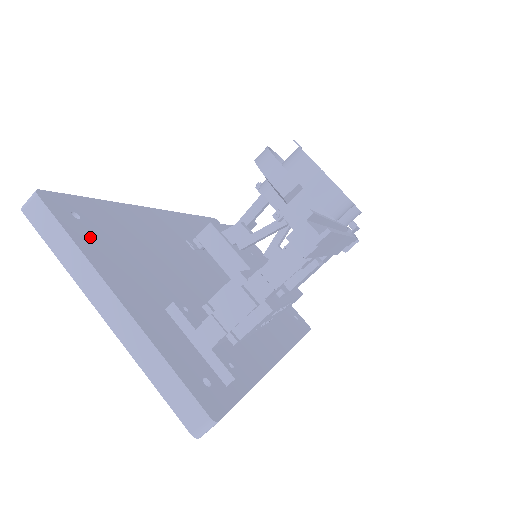
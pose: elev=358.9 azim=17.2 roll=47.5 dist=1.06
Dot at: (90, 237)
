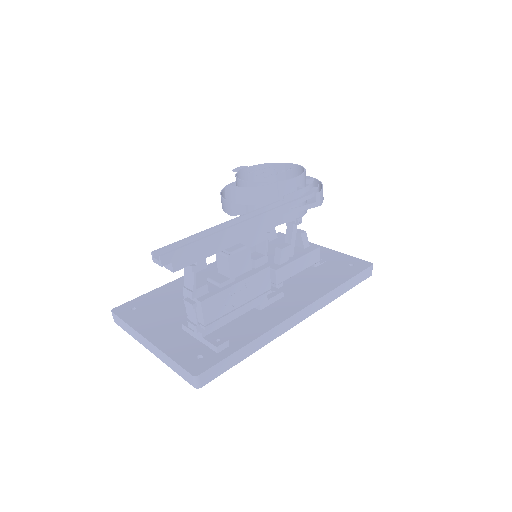
Dot at: (139, 316)
